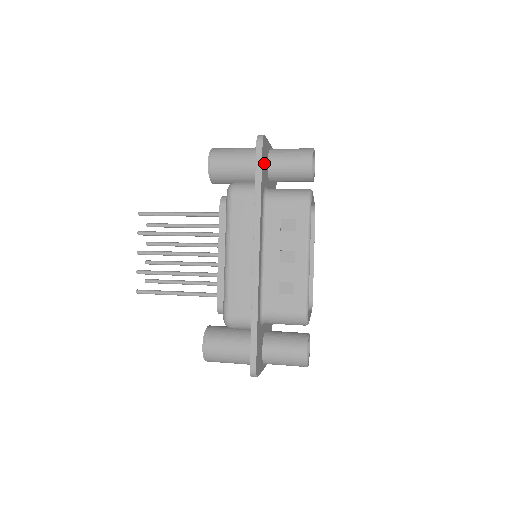
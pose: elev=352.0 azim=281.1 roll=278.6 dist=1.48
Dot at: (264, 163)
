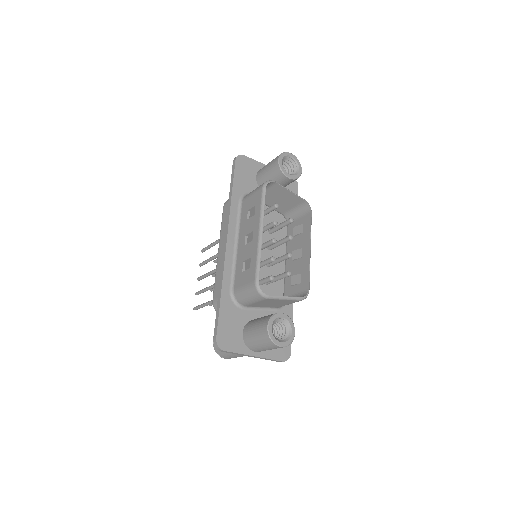
Dot at: (243, 175)
